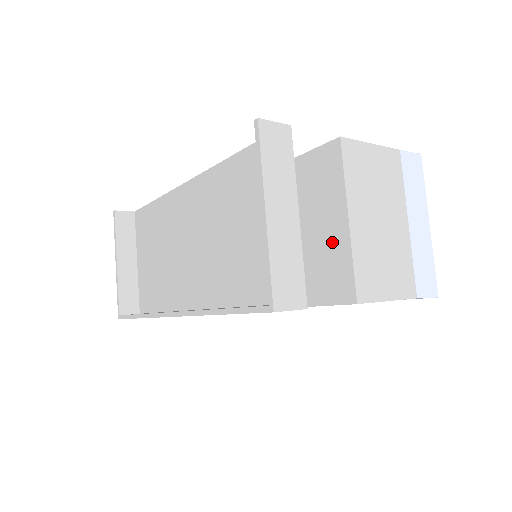
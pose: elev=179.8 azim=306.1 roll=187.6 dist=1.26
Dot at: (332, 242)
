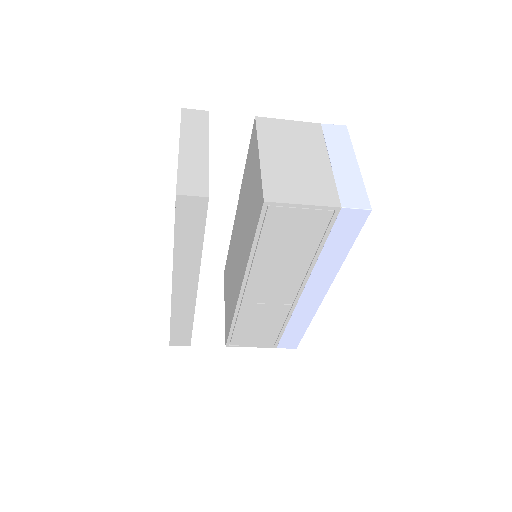
Dot at: (256, 179)
